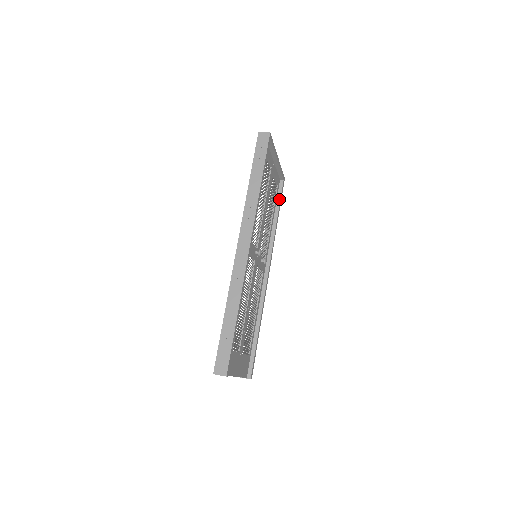
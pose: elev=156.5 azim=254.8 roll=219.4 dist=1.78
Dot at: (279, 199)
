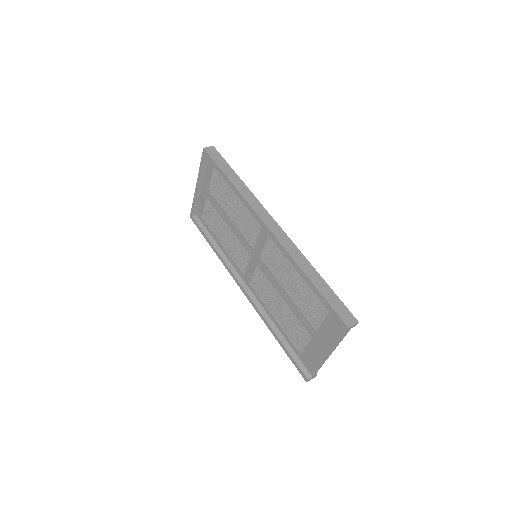
Dot at: occluded
